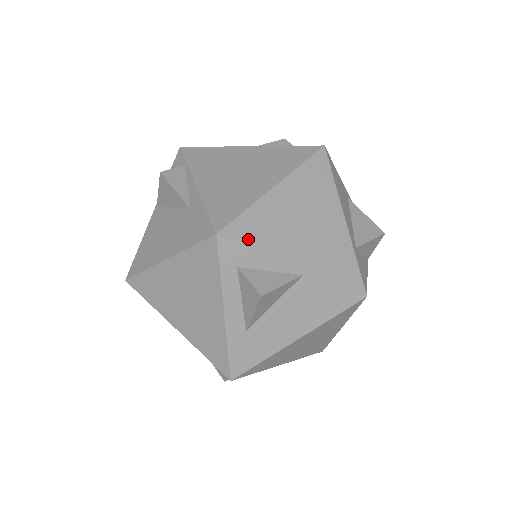
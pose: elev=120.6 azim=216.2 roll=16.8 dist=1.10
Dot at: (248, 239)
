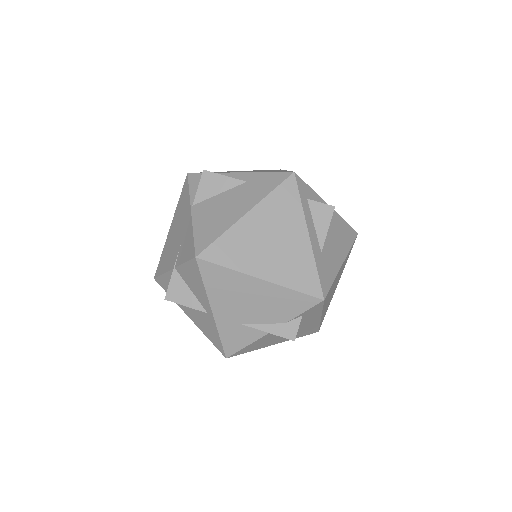
Dot at: occluded
